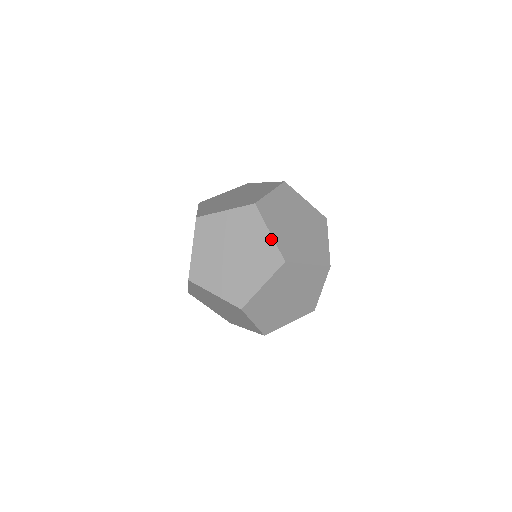
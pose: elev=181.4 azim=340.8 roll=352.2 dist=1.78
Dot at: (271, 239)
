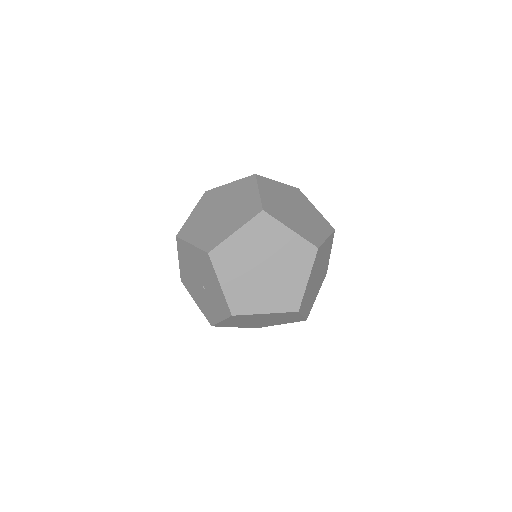
Dot at: (295, 235)
